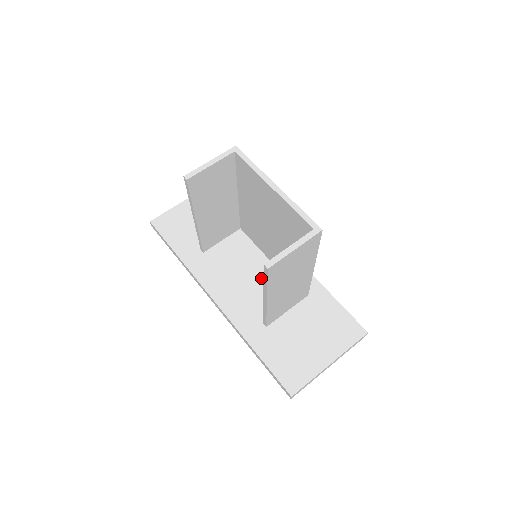
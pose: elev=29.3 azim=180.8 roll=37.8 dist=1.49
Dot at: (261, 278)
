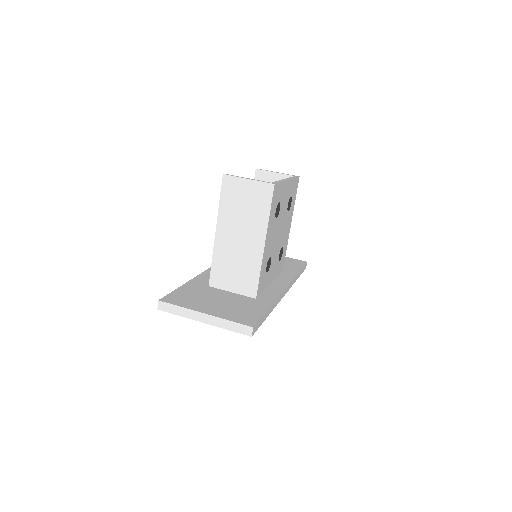
Dot at: occluded
